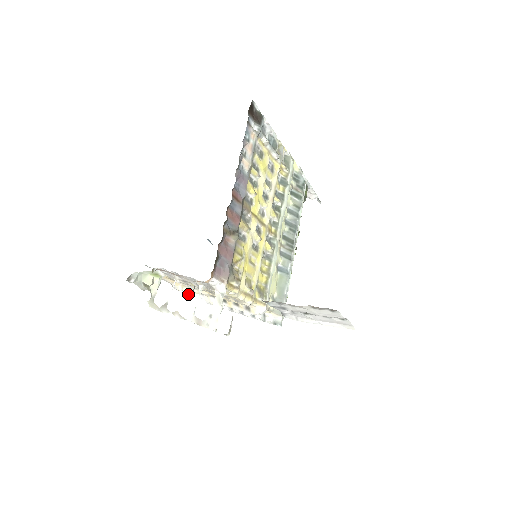
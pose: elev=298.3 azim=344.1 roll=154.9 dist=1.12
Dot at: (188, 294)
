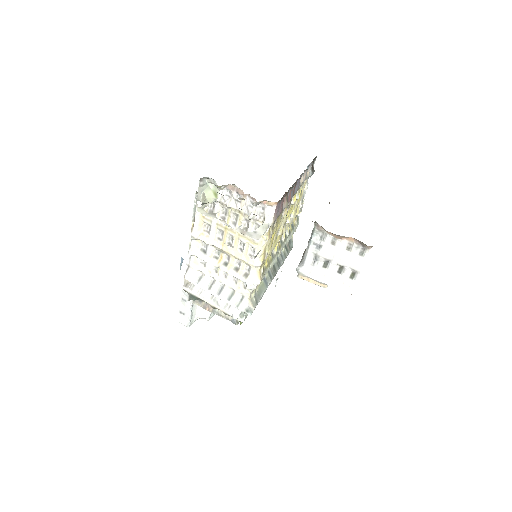
Dot at: (257, 202)
